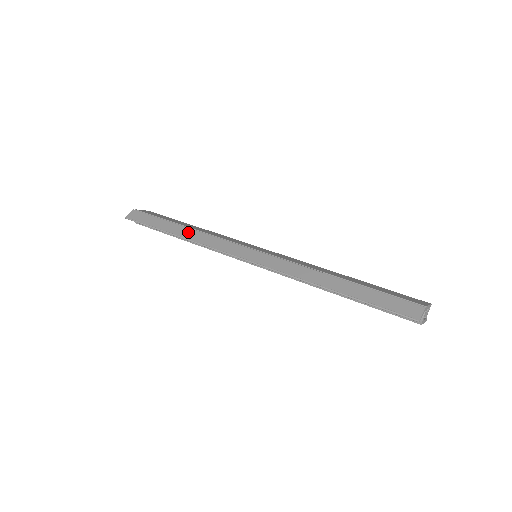
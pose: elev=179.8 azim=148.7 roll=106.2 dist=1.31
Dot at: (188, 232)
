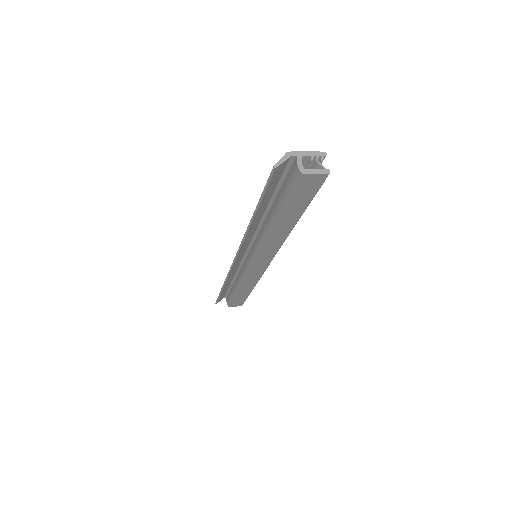
Dot at: occluded
